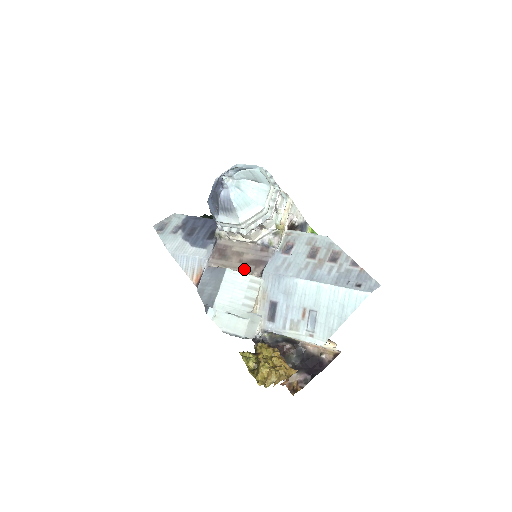
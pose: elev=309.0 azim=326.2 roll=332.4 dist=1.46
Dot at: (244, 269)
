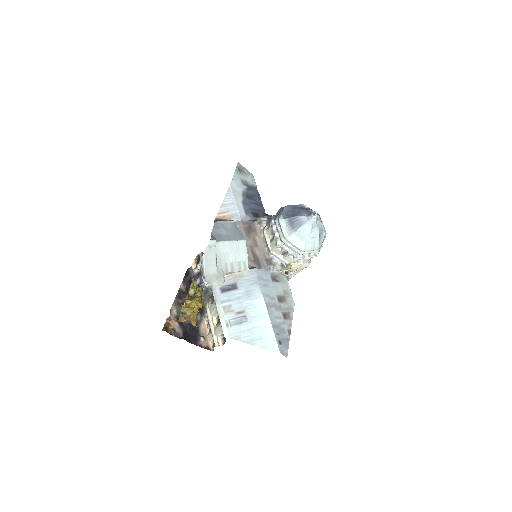
Dot at: (248, 252)
